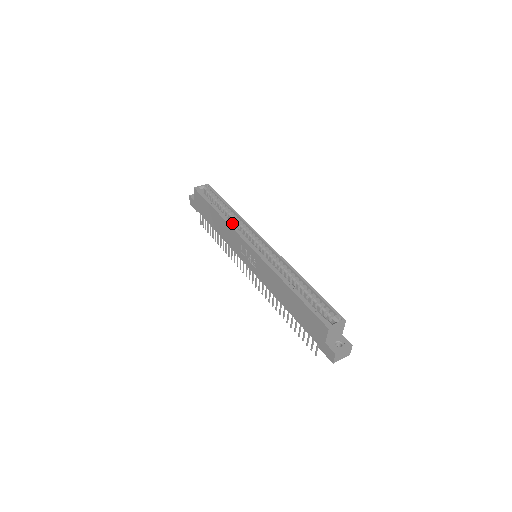
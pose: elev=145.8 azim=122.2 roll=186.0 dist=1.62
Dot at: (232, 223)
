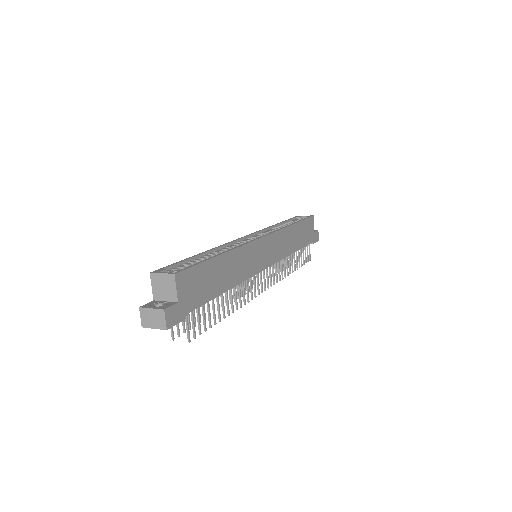
Dot at: (271, 230)
